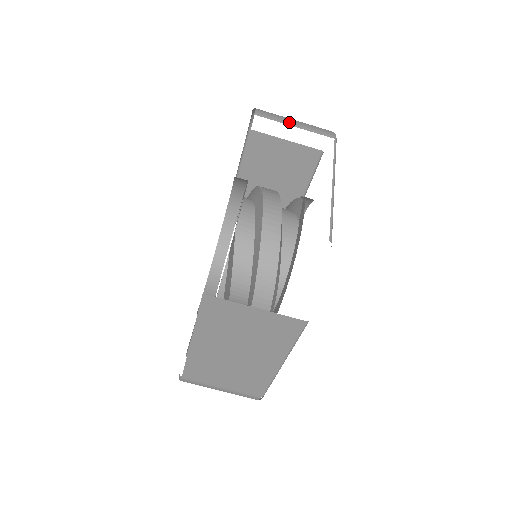
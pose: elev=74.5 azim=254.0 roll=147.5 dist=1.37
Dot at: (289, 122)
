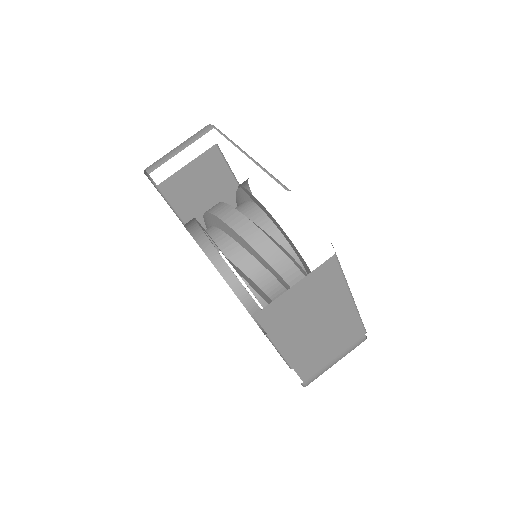
Dot at: (175, 152)
